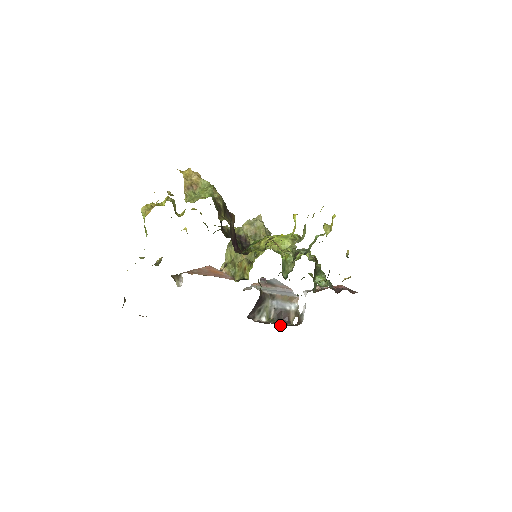
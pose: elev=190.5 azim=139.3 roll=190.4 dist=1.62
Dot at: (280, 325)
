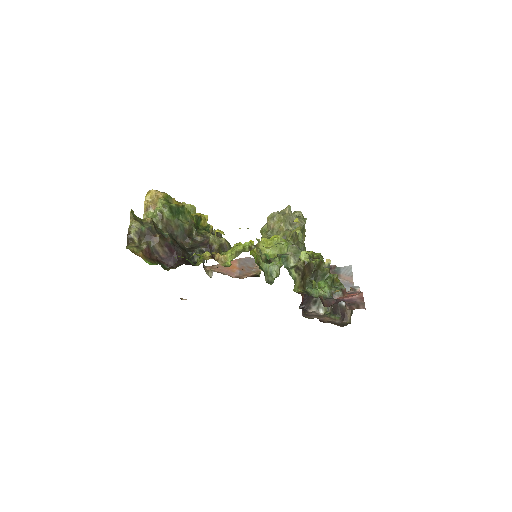
Dot at: (326, 322)
